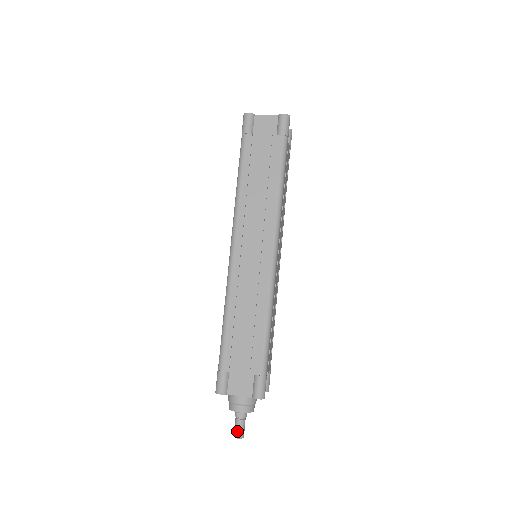
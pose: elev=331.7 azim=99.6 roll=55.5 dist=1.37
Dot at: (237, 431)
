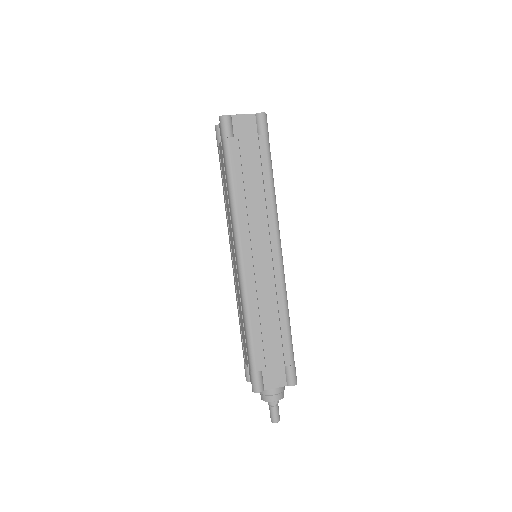
Dot at: (275, 417)
